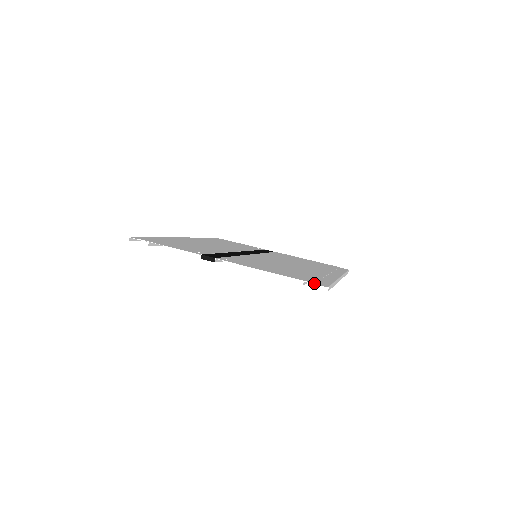
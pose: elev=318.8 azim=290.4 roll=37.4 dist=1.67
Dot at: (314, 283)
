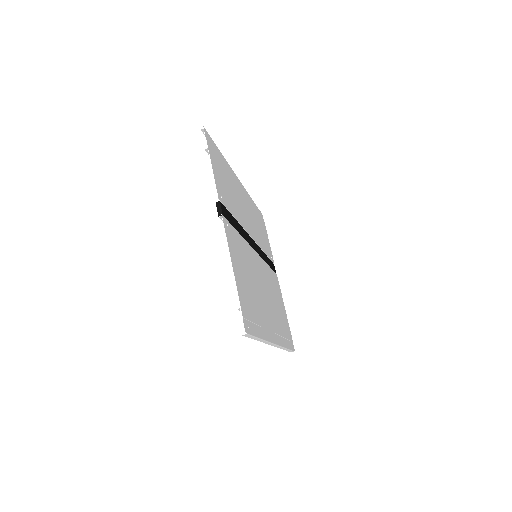
Dot at: (244, 318)
